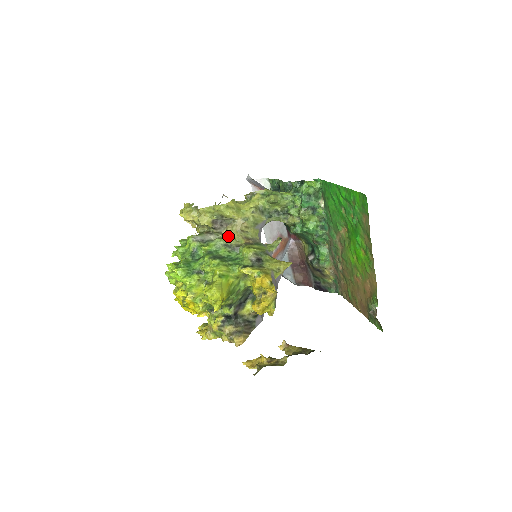
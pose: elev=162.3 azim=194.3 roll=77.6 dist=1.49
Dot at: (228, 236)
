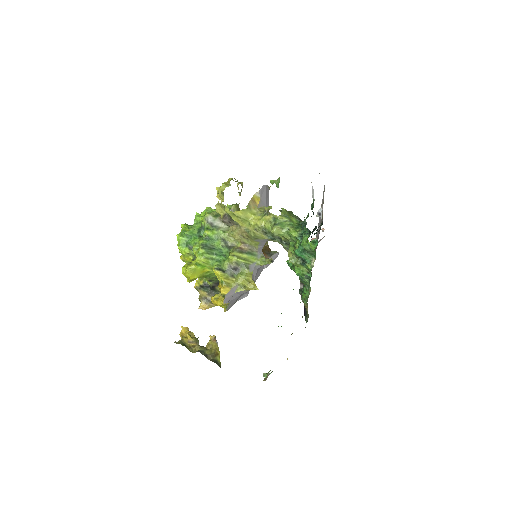
Dot at: (229, 234)
